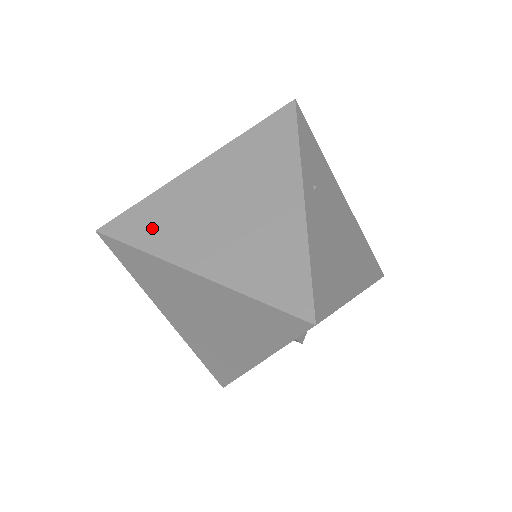
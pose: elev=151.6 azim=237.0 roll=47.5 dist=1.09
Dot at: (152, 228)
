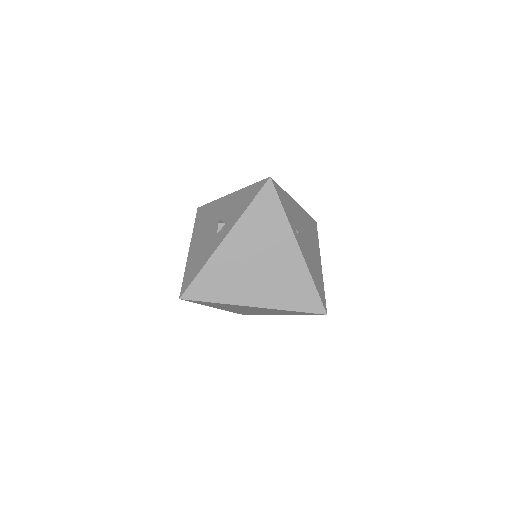
Dot at: (217, 288)
